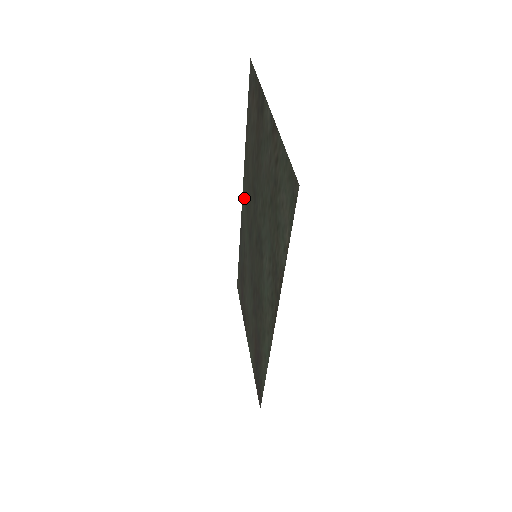
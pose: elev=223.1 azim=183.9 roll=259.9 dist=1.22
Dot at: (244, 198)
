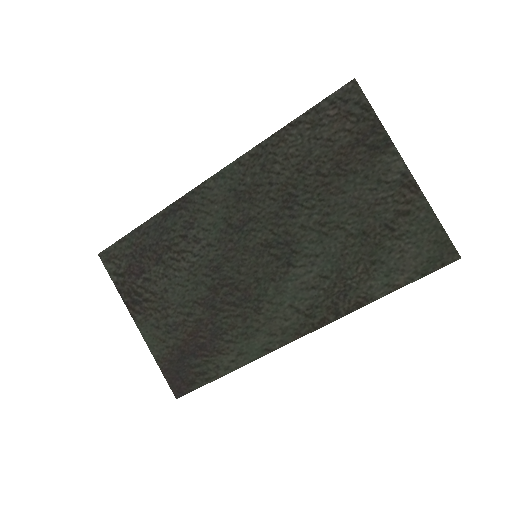
Dot at: (226, 181)
